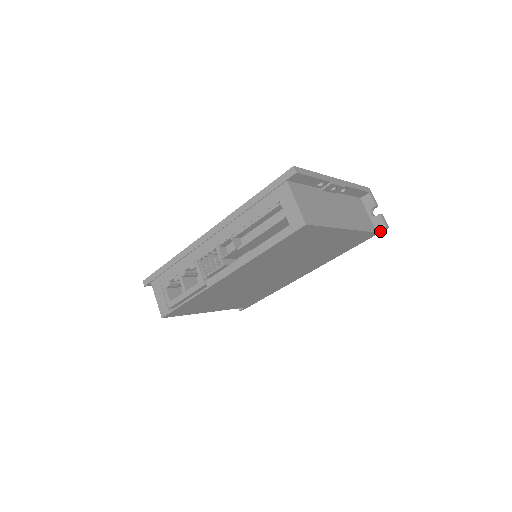
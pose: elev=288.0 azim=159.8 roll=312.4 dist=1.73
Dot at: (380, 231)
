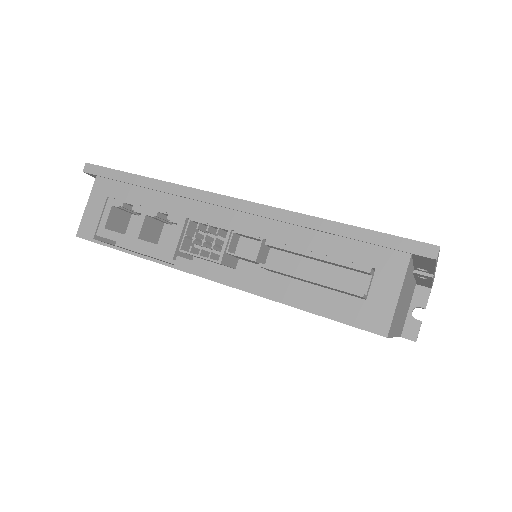
Dot at: (404, 337)
